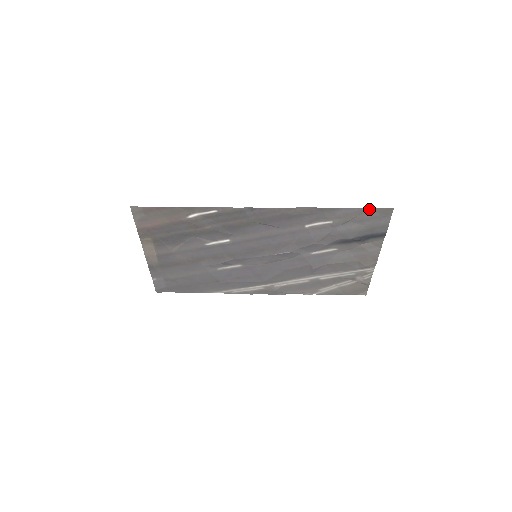
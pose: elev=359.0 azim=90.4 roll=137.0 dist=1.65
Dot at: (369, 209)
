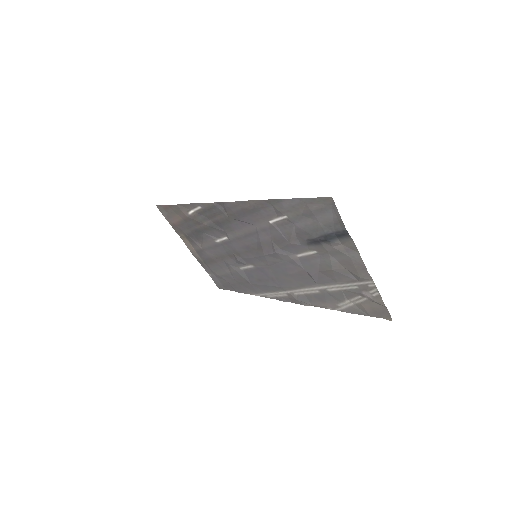
Dot at: (308, 199)
